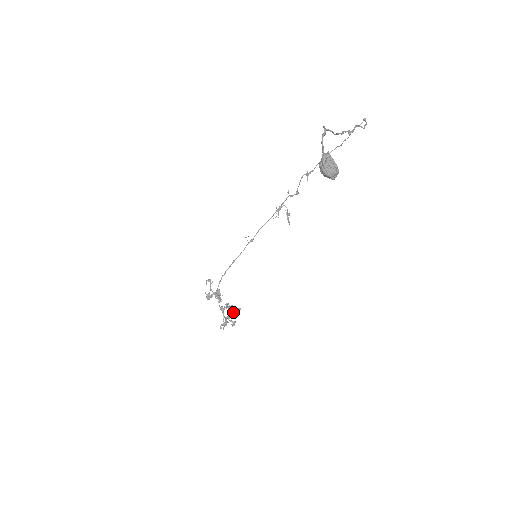
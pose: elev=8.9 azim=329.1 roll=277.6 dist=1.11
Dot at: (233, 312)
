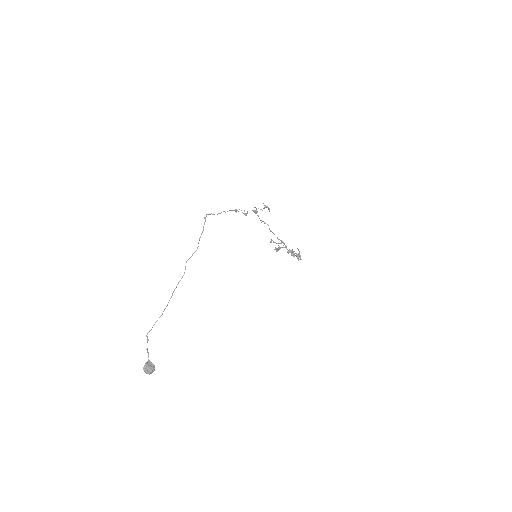
Dot at: (293, 255)
